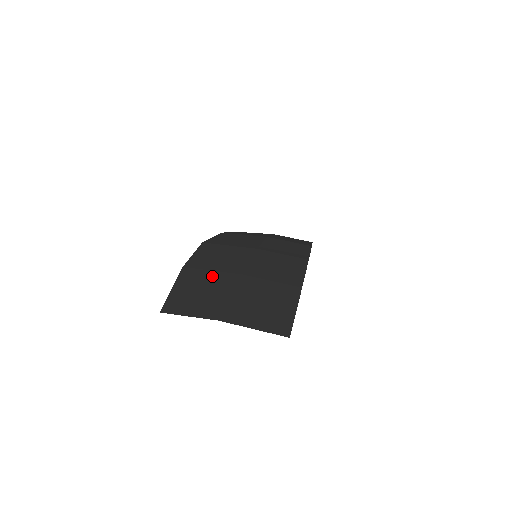
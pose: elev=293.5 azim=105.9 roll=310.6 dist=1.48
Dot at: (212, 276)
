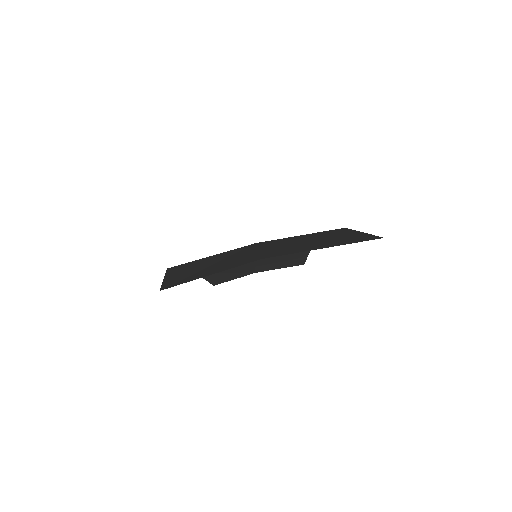
Dot at: (216, 256)
